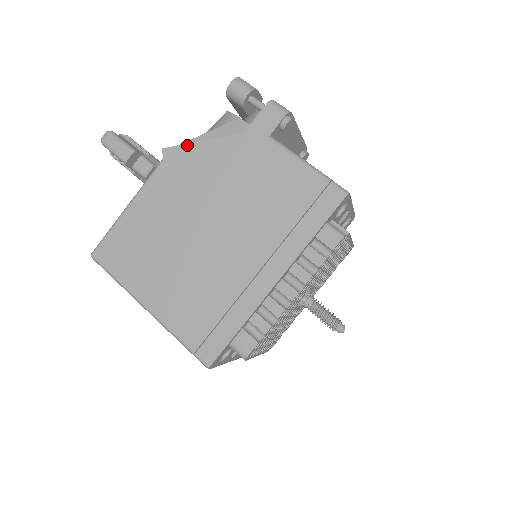
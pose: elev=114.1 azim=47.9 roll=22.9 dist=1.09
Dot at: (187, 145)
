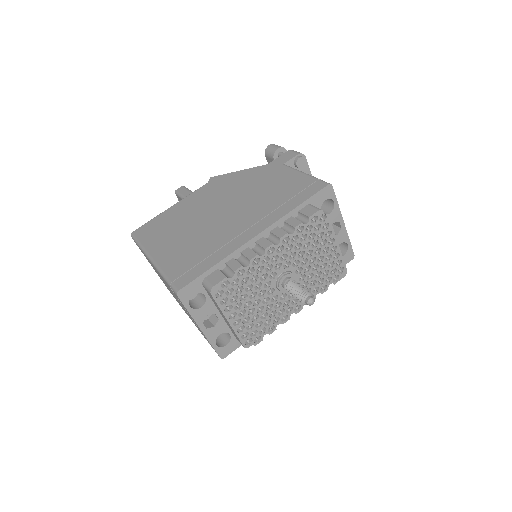
Dot at: (227, 174)
